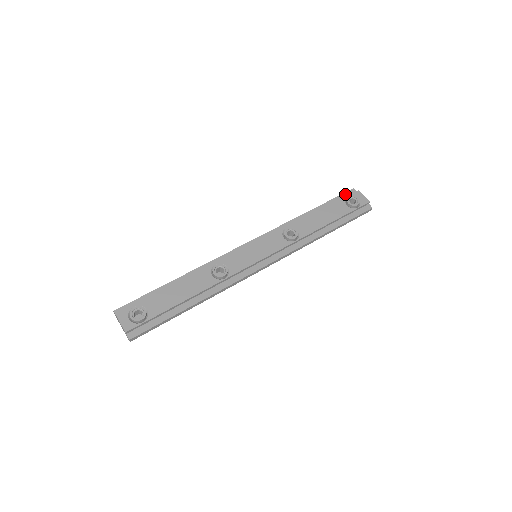
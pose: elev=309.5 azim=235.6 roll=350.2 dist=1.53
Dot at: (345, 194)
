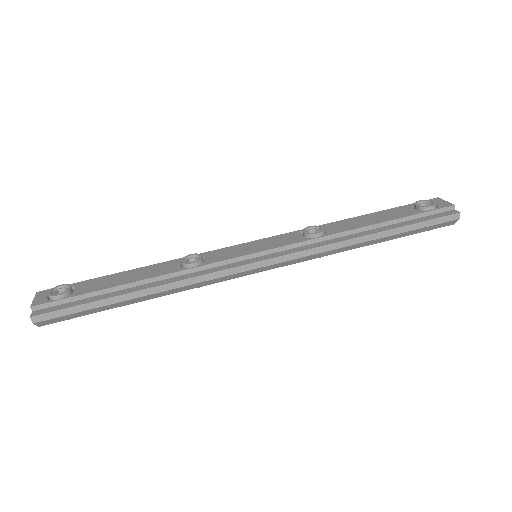
Dot at: occluded
